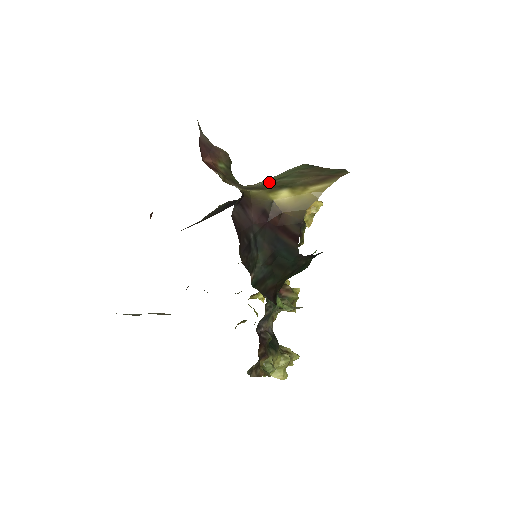
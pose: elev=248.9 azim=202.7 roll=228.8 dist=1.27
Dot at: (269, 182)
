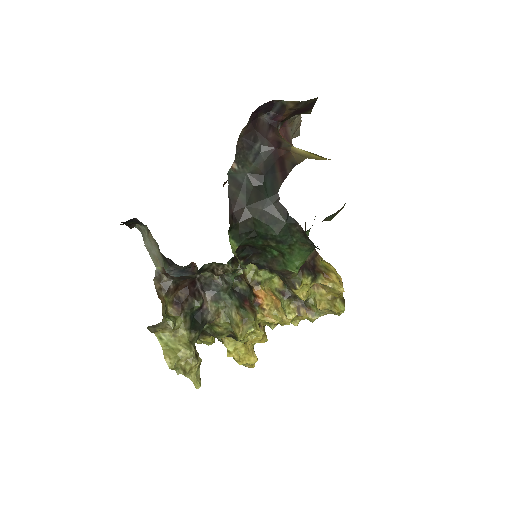
Dot at: occluded
